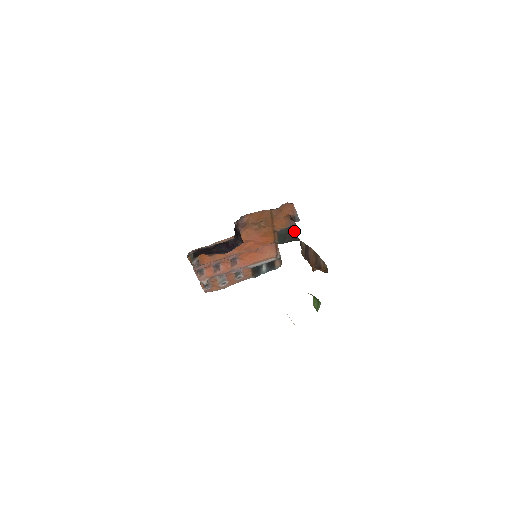
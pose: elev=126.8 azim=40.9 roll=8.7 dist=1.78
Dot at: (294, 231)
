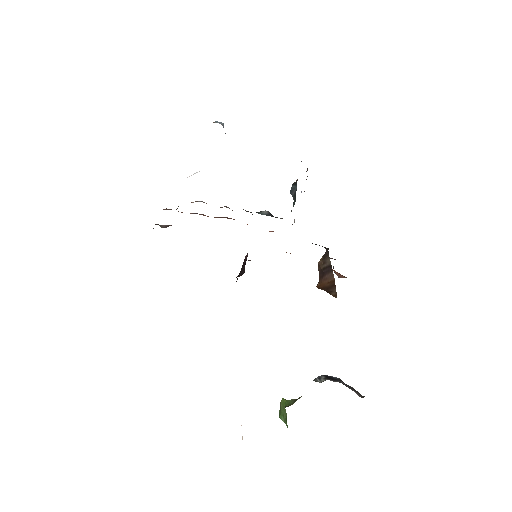
Dot at: (328, 248)
